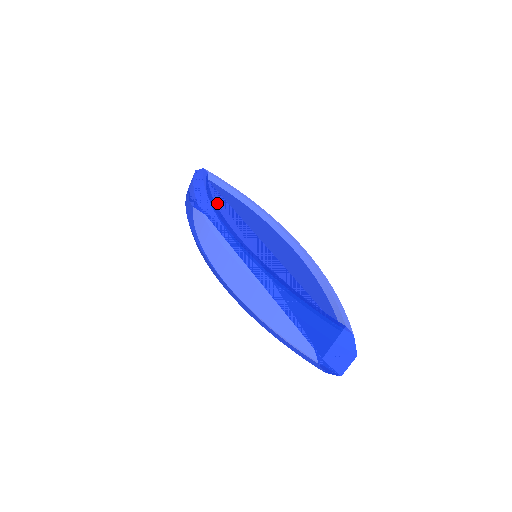
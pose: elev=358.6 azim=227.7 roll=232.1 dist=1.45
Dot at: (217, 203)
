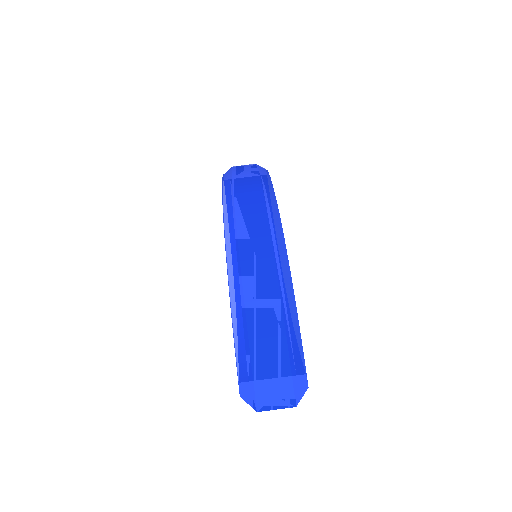
Dot at: occluded
